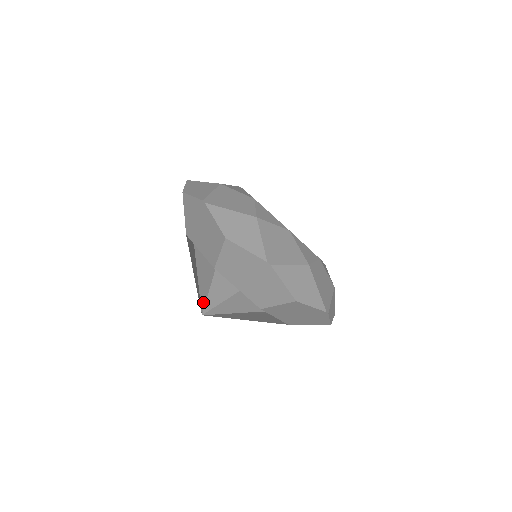
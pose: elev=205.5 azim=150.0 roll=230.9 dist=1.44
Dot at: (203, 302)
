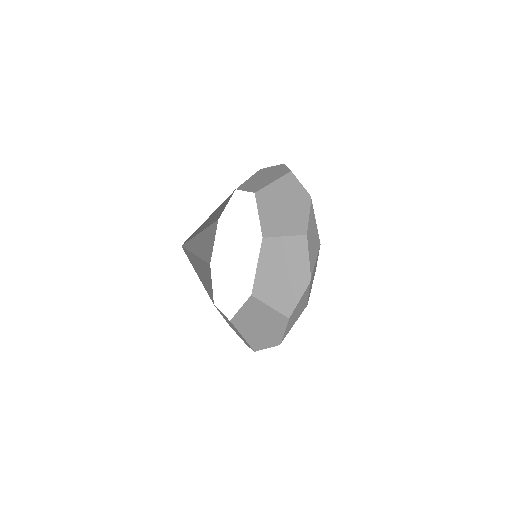
Dot at: (189, 238)
